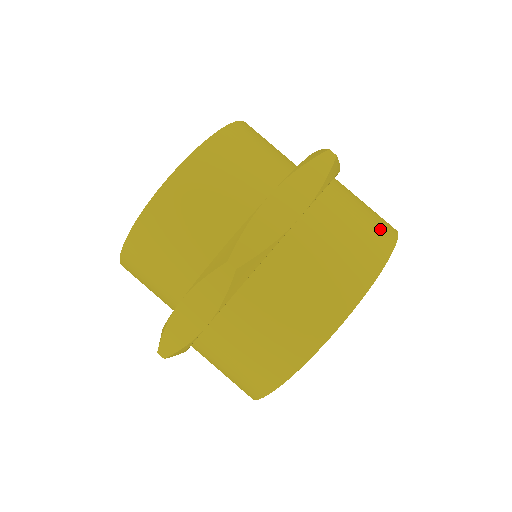
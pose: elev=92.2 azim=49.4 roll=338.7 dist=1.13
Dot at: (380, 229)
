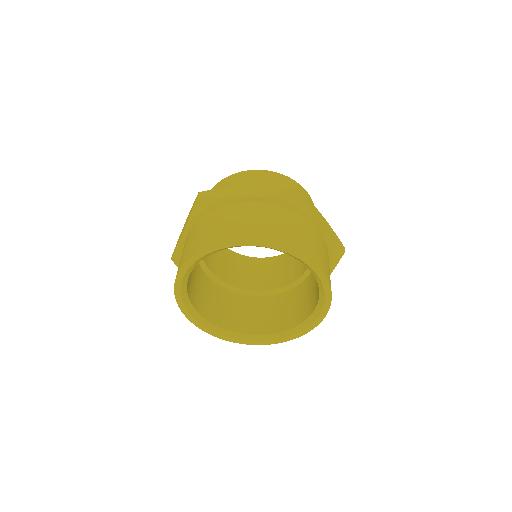
Dot at: (288, 237)
